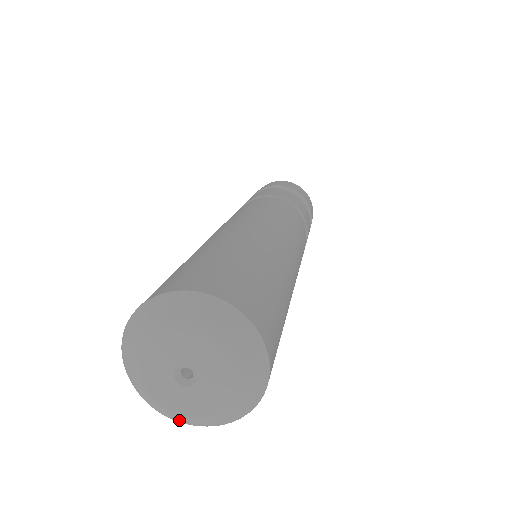
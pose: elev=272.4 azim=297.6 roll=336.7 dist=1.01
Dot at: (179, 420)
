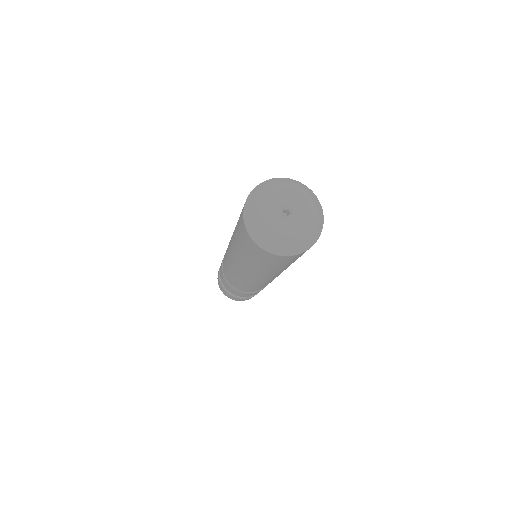
Dot at: (303, 237)
